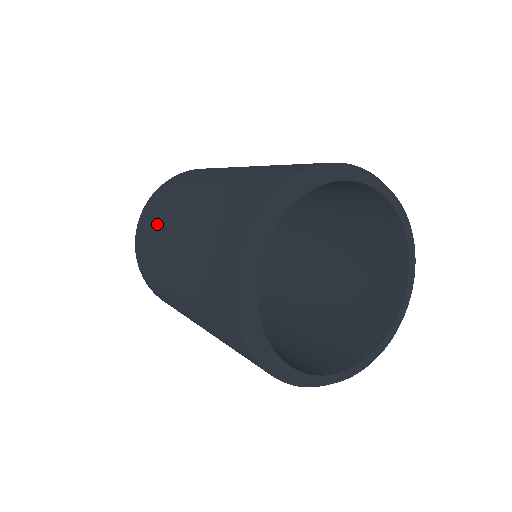
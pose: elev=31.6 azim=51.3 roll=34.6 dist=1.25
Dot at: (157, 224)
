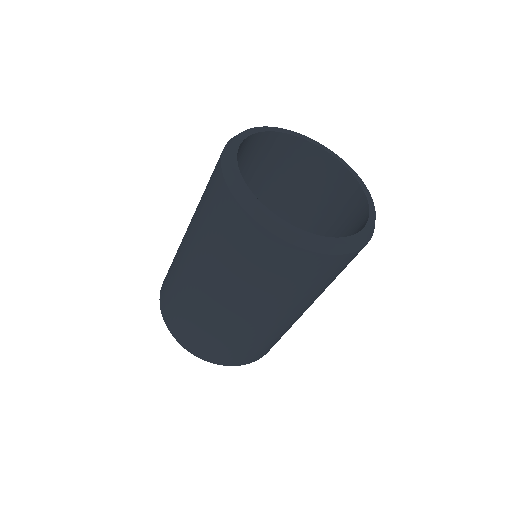
Dot at: (174, 257)
